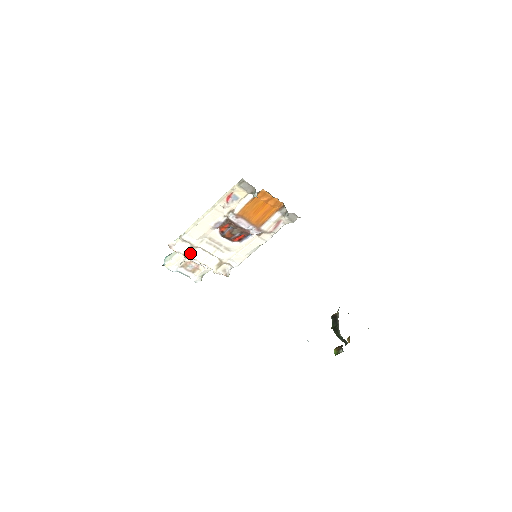
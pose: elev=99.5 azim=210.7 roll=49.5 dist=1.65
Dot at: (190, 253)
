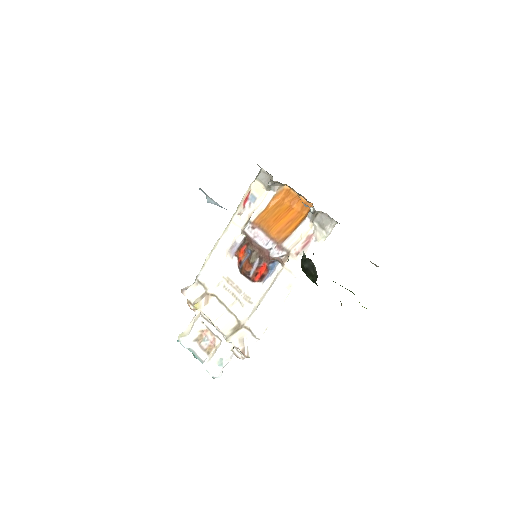
Dot at: (203, 304)
